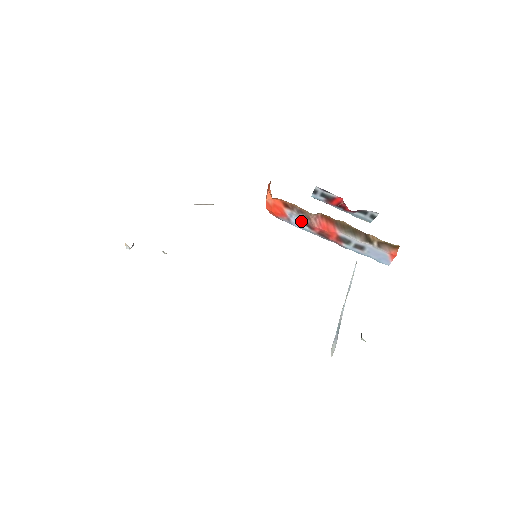
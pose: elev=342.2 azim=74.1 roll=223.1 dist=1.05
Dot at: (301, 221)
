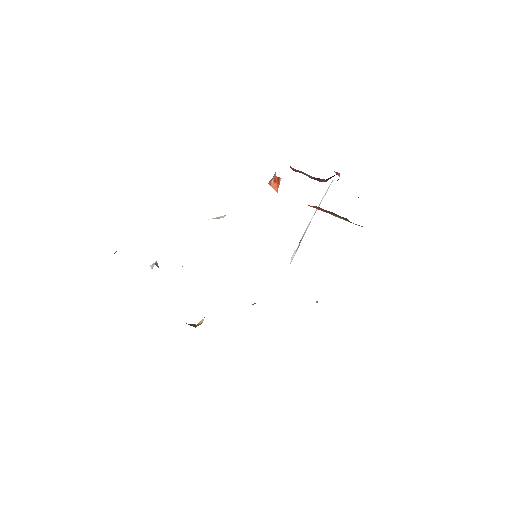
Dot at: occluded
